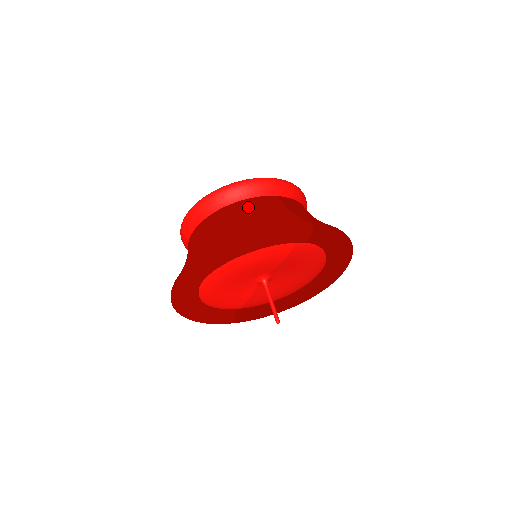
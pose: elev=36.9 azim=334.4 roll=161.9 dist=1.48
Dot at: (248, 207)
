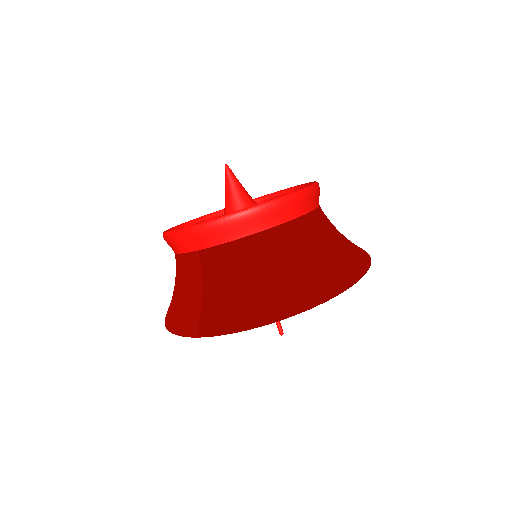
Dot at: (178, 268)
